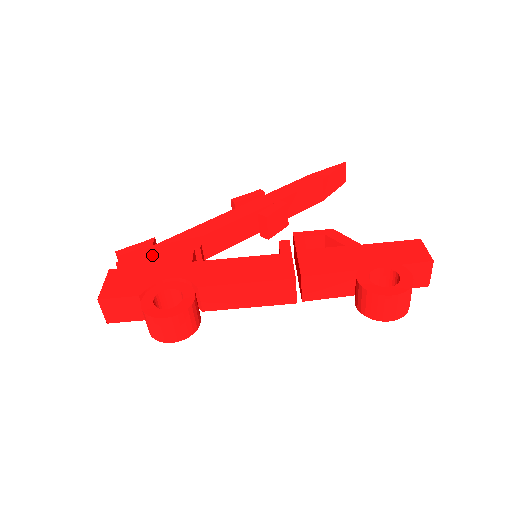
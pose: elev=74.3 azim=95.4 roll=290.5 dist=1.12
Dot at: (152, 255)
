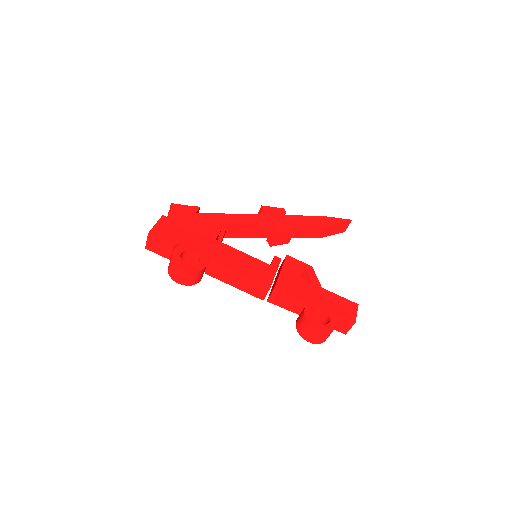
Dot at: (193, 220)
